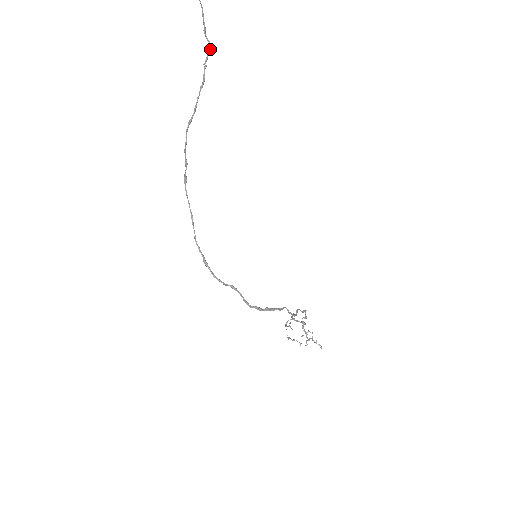
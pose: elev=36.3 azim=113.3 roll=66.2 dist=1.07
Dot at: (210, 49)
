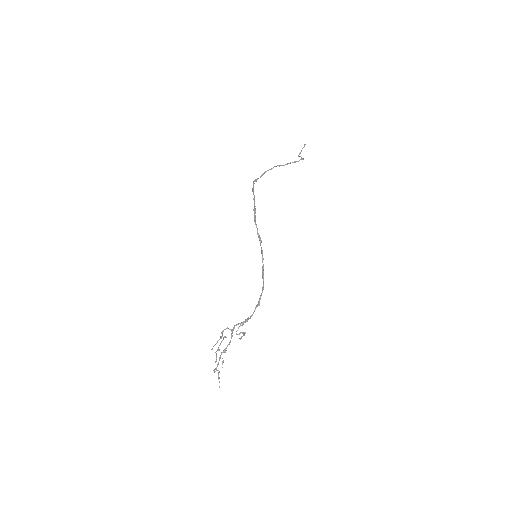
Dot at: occluded
